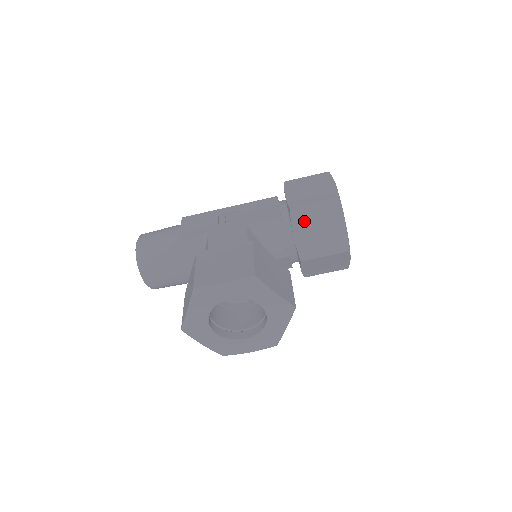
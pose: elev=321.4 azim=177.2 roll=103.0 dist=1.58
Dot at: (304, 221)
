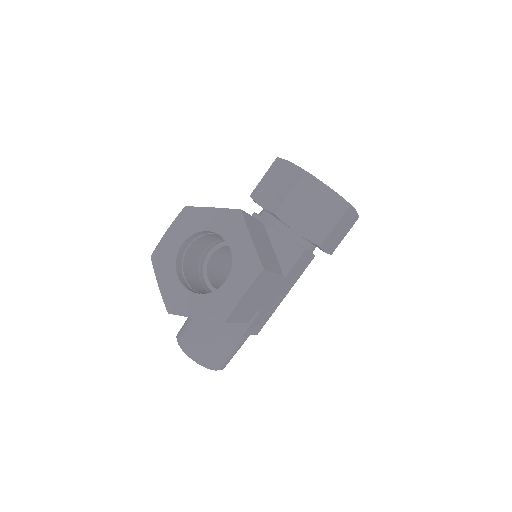
Dot at: (263, 192)
